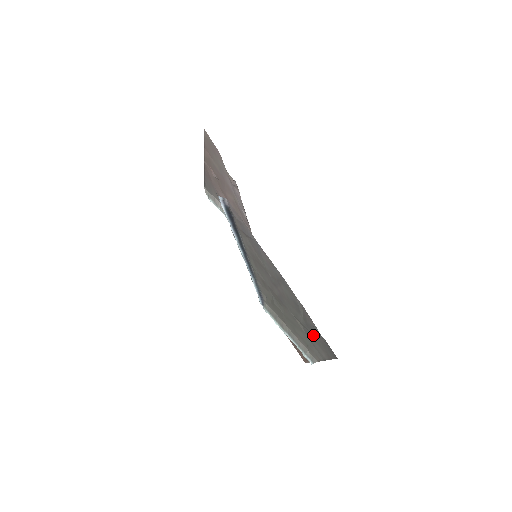
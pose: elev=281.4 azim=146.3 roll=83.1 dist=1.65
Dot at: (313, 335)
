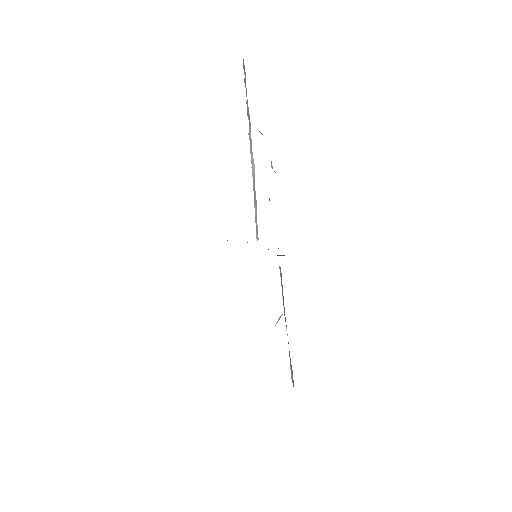
Dot at: occluded
